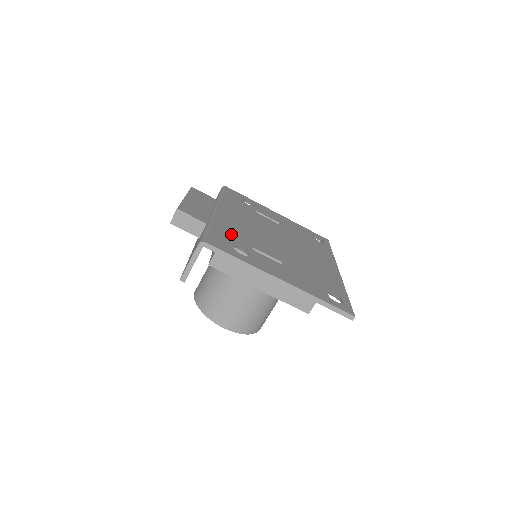
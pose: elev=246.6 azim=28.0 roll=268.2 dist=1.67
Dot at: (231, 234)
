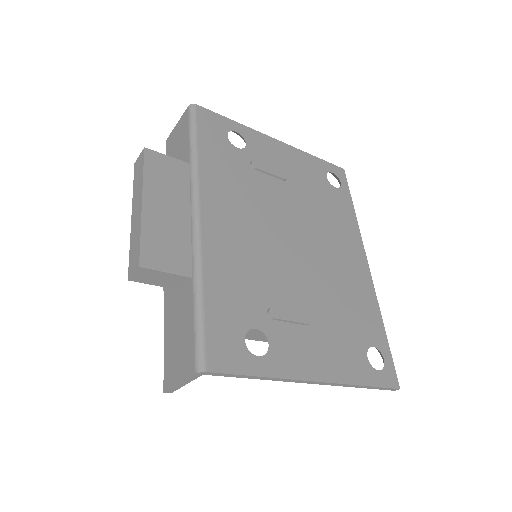
Dot at: (234, 295)
